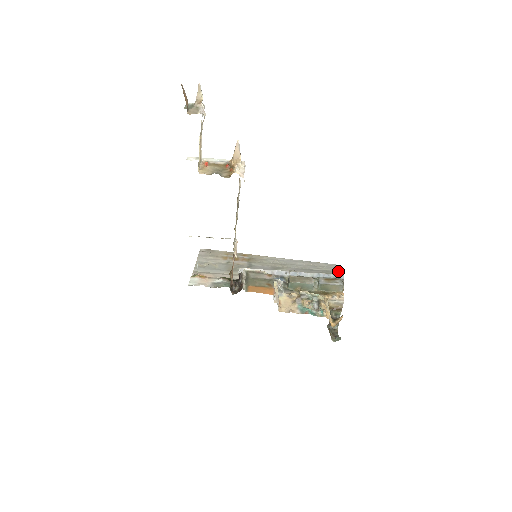
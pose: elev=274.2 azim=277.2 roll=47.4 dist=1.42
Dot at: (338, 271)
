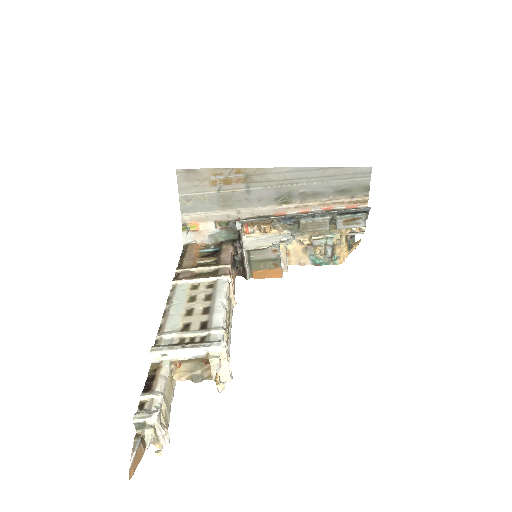
Dot at: (367, 180)
